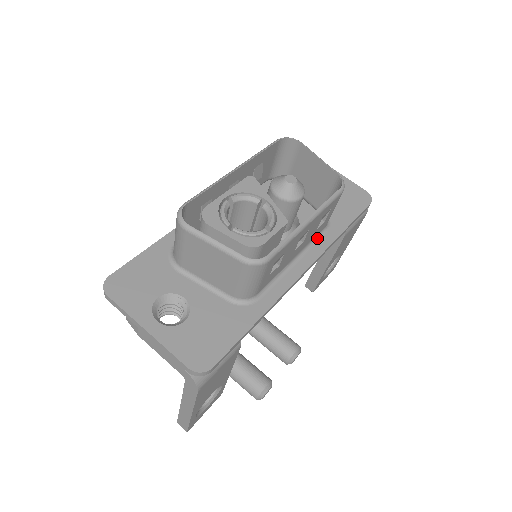
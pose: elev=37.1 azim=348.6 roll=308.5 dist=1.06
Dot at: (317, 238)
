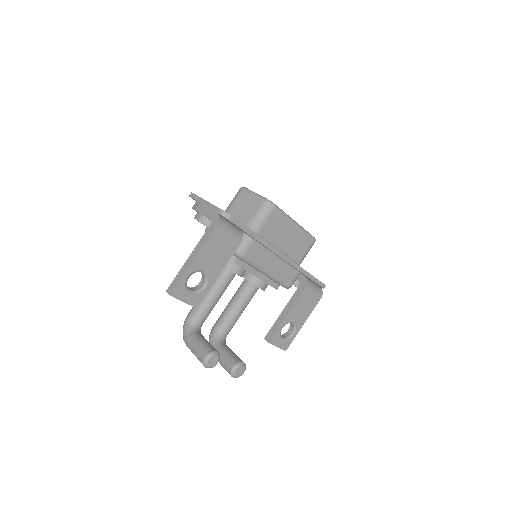
Dot at: occluded
